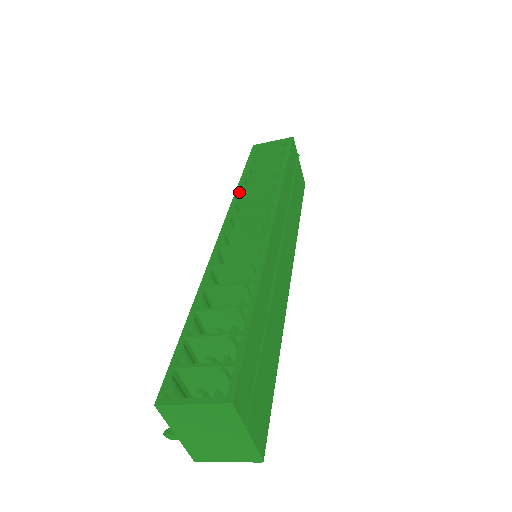
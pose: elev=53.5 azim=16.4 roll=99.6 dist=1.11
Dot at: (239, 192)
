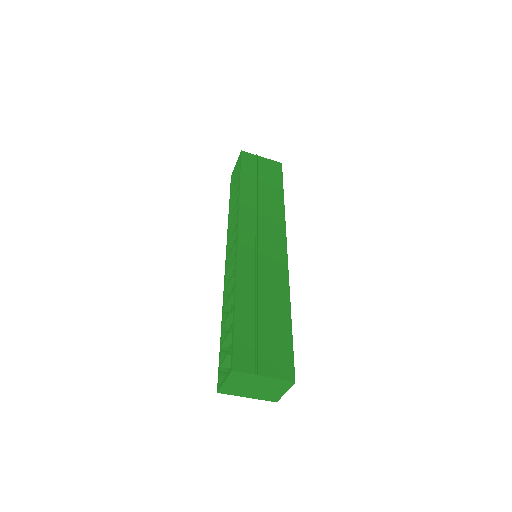
Dot at: (228, 224)
